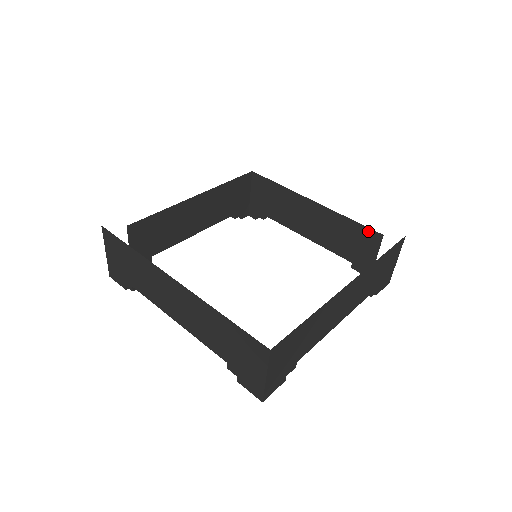
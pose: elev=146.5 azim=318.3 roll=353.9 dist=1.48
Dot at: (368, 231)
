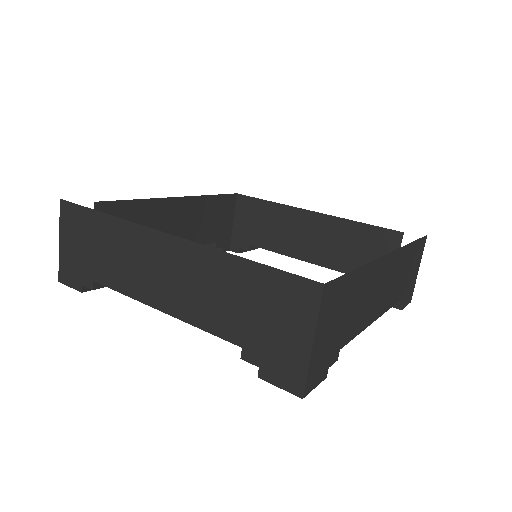
Dot at: (384, 232)
